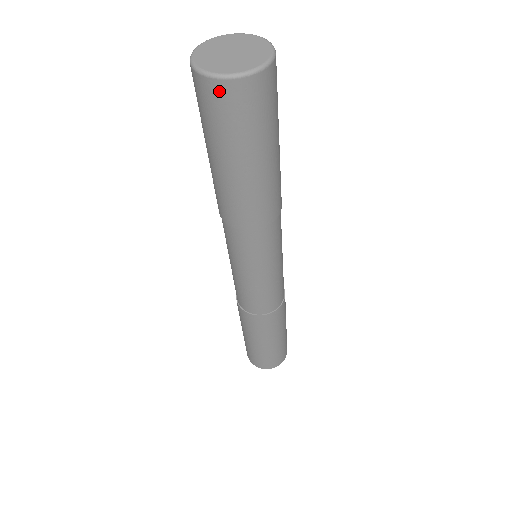
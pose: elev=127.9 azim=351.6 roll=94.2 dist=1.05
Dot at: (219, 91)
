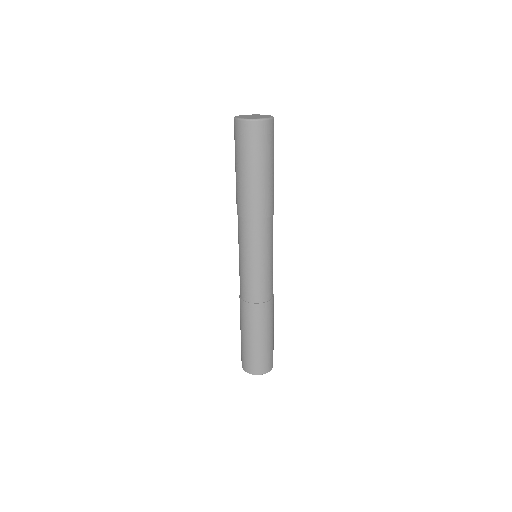
Dot at: (236, 126)
